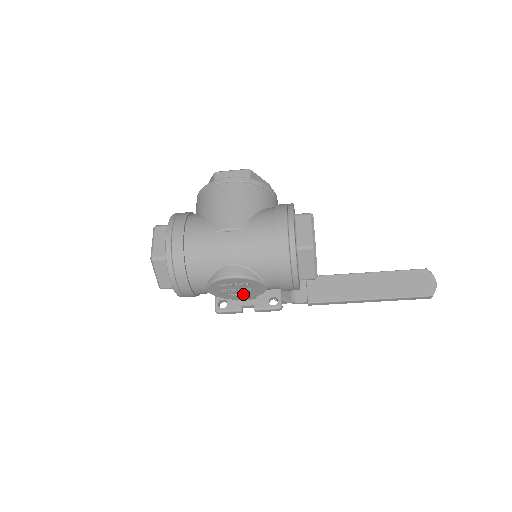
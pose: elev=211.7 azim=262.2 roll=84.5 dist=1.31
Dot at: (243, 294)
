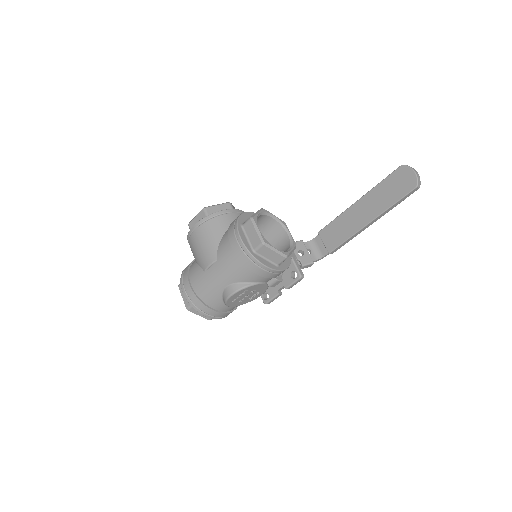
Dot at: (256, 294)
